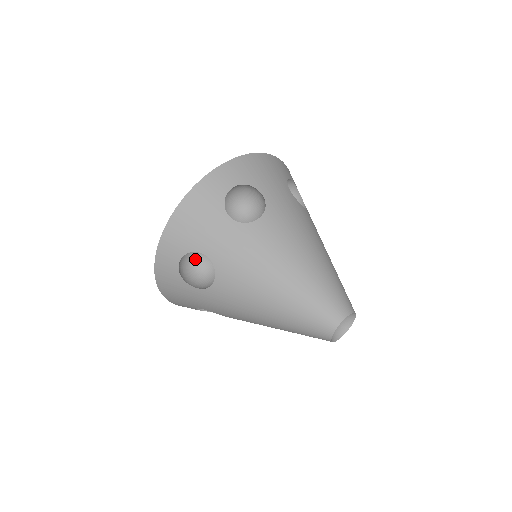
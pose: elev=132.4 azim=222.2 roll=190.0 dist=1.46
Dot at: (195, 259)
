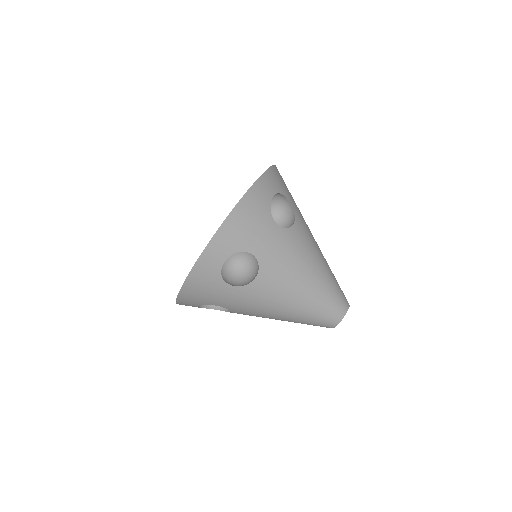
Dot at: occluded
